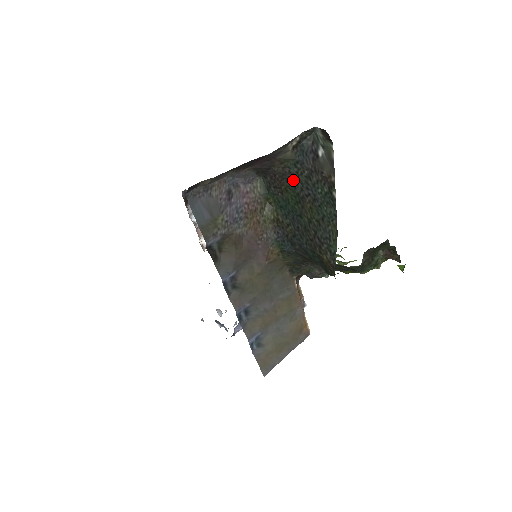
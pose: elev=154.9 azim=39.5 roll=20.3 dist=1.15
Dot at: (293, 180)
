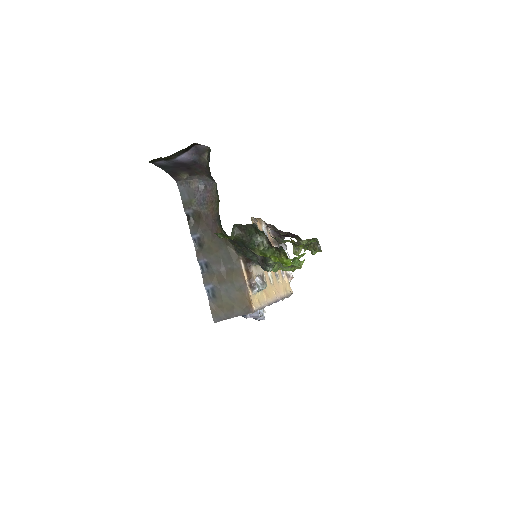
Dot at: occluded
